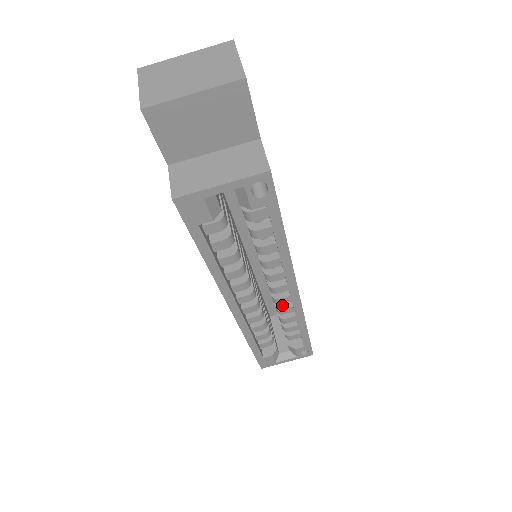
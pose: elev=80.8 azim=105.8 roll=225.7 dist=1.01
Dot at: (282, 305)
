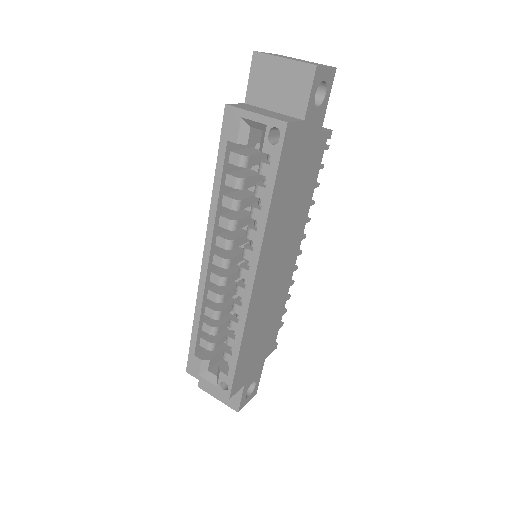
Dot at: (239, 302)
